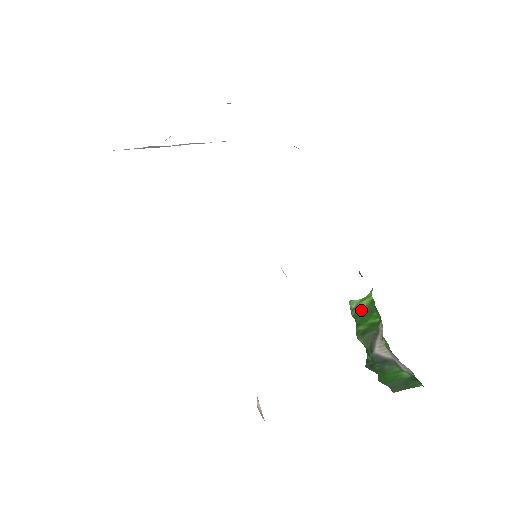
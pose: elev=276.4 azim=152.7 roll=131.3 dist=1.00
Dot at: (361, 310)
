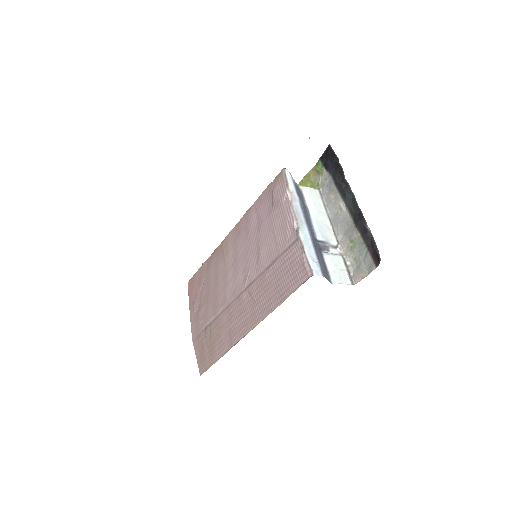
Dot at: occluded
